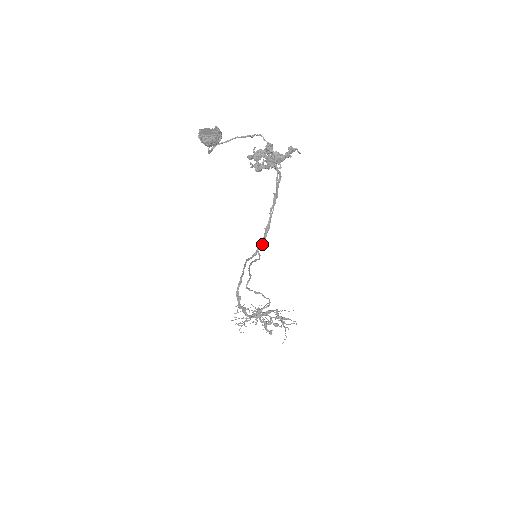
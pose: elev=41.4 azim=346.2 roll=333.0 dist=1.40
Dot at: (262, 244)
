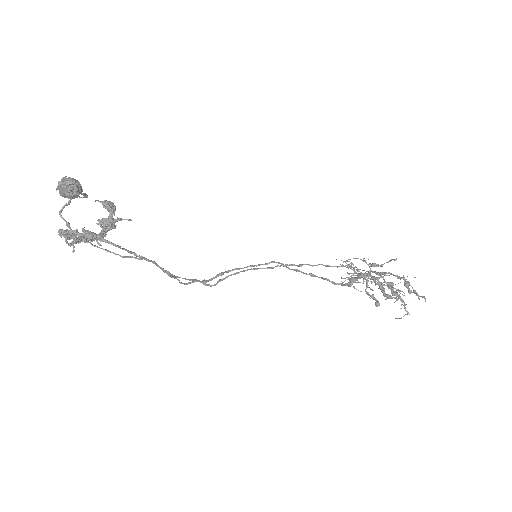
Dot at: (188, 283)
